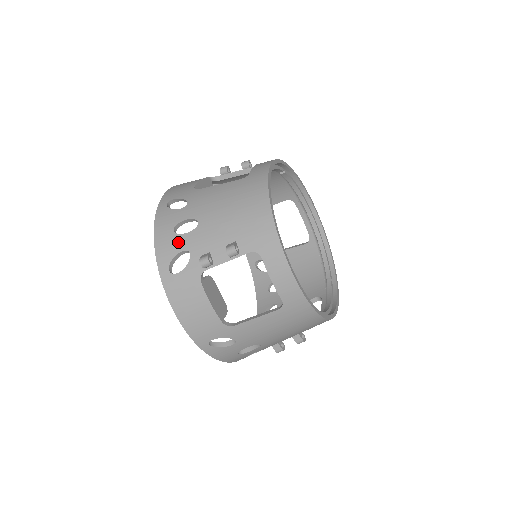
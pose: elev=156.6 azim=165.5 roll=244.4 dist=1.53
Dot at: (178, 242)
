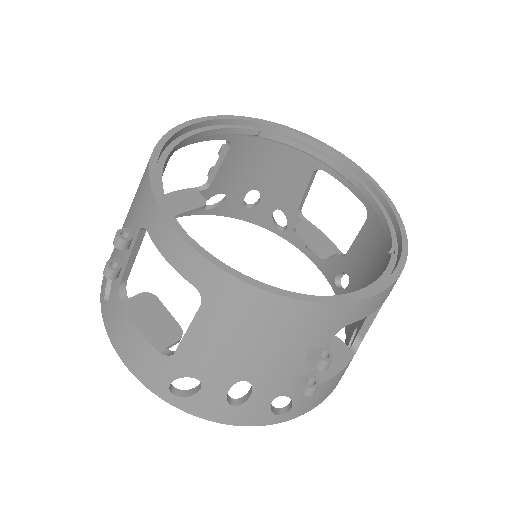
Dot at: occluded
